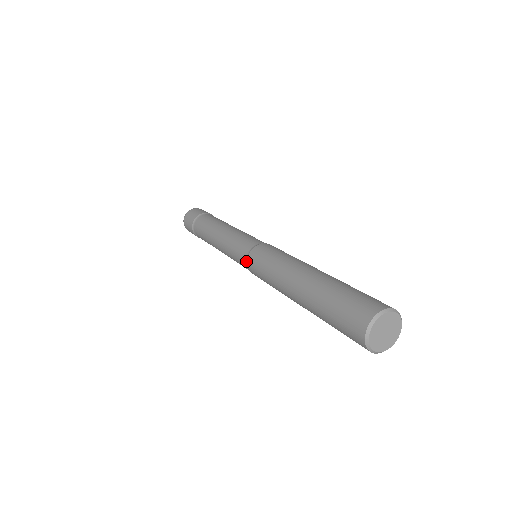
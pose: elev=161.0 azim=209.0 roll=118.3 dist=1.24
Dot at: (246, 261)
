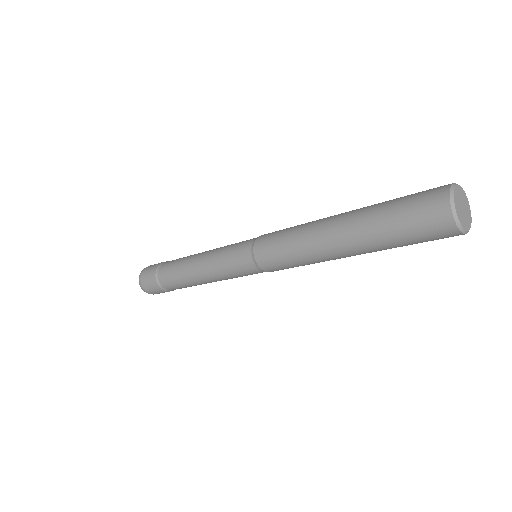
Dot at: (252, 245)
